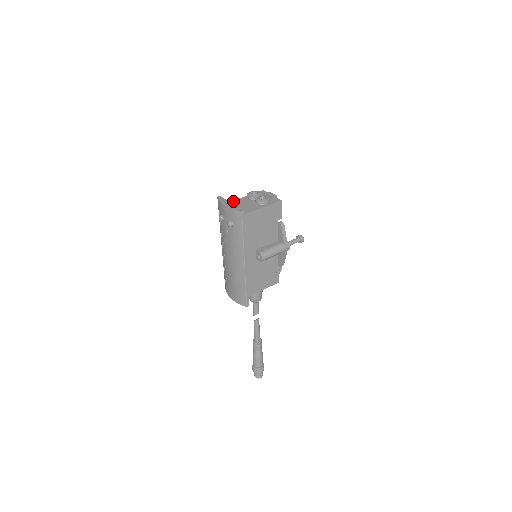
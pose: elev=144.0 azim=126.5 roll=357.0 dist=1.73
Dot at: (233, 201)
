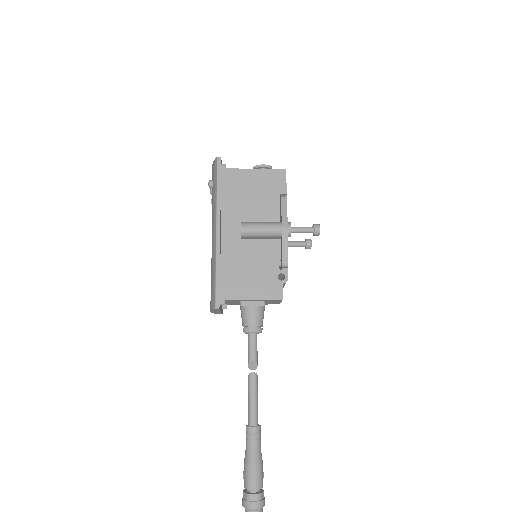
Dot at: occluded
